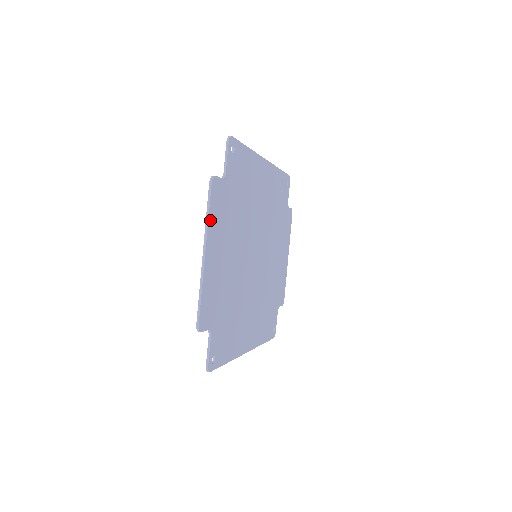
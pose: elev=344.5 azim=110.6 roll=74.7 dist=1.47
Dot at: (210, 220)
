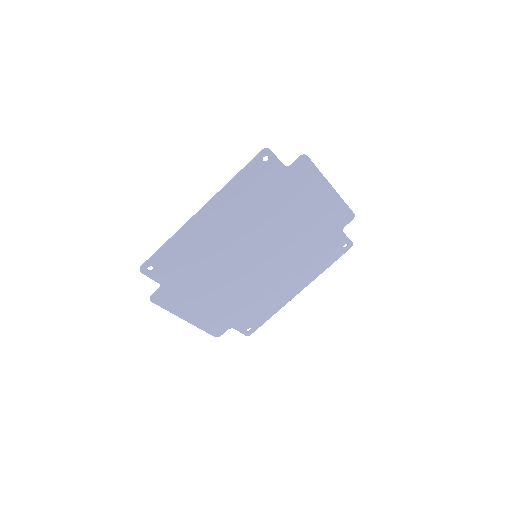
Dot at: (172, 310)
